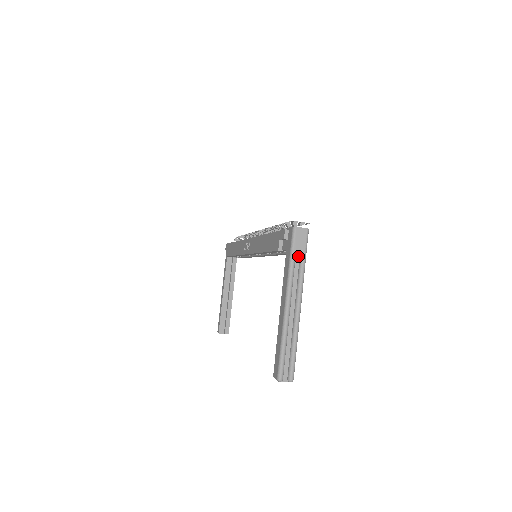
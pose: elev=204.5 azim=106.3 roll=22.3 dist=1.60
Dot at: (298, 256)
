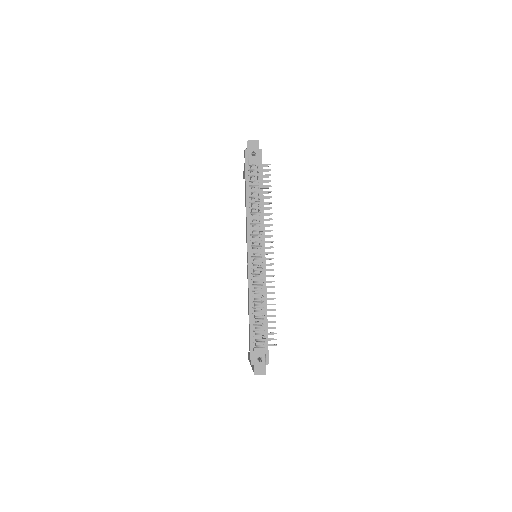
Dot at: occluded
